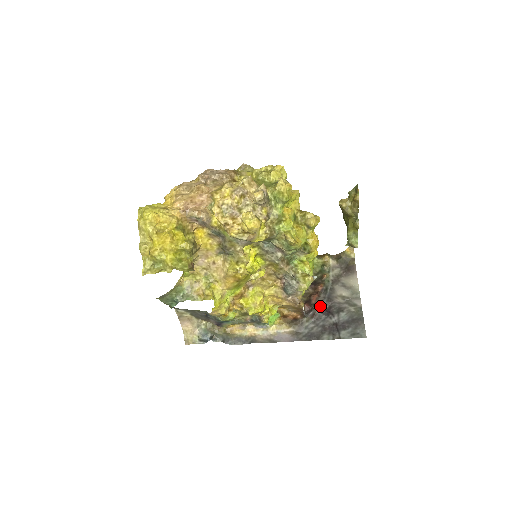
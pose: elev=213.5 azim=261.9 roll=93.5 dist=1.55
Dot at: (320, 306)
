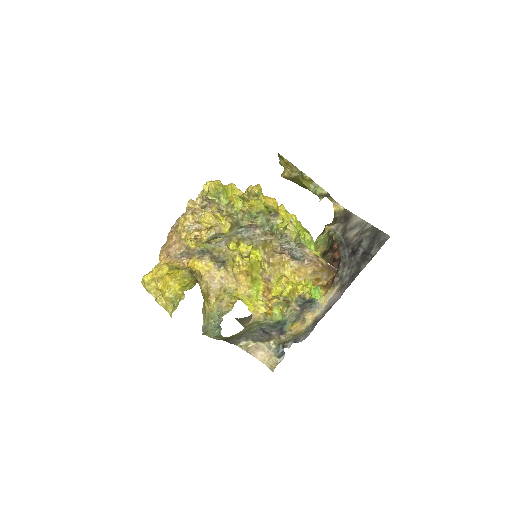
Dot at: (345, 255)
